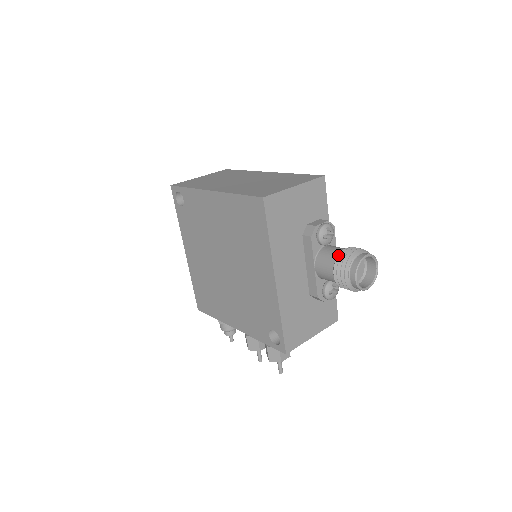
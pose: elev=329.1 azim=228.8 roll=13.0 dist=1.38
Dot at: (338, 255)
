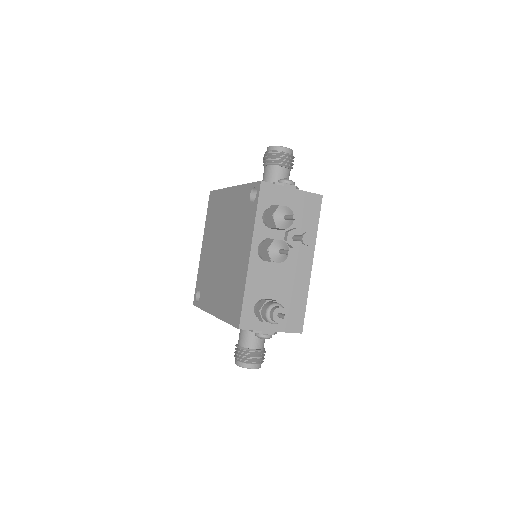
Dot at: occluded
